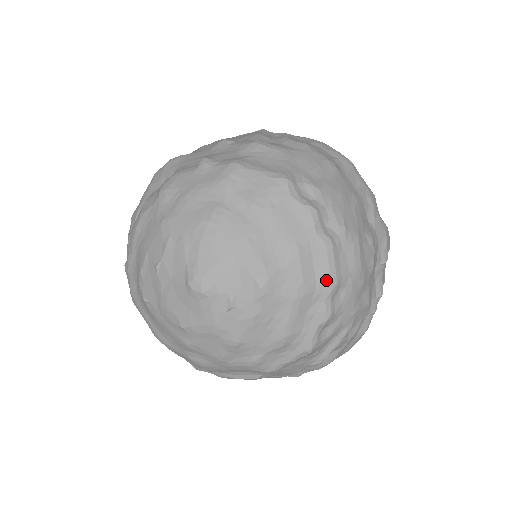
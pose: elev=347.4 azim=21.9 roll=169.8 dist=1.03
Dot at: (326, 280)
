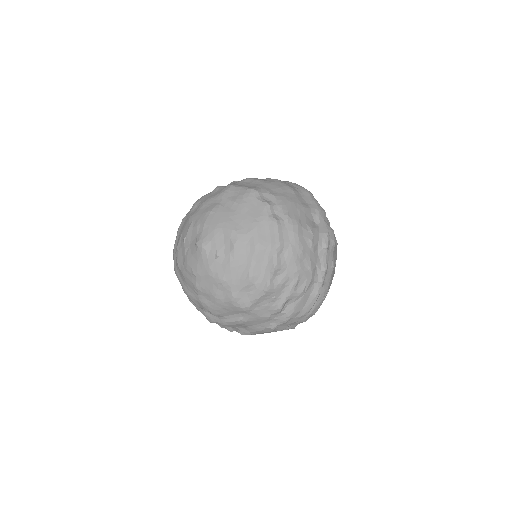
Dot at: (273, 242)
